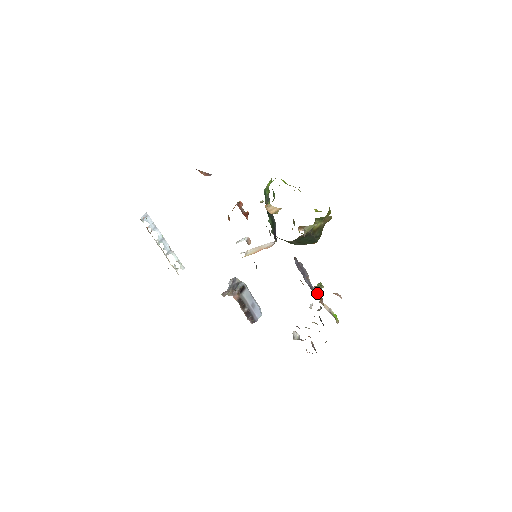
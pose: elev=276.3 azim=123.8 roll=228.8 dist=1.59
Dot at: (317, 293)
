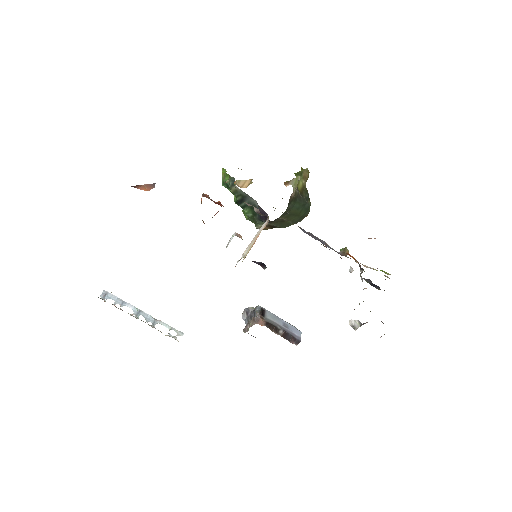
Dot at: (347, 254)
